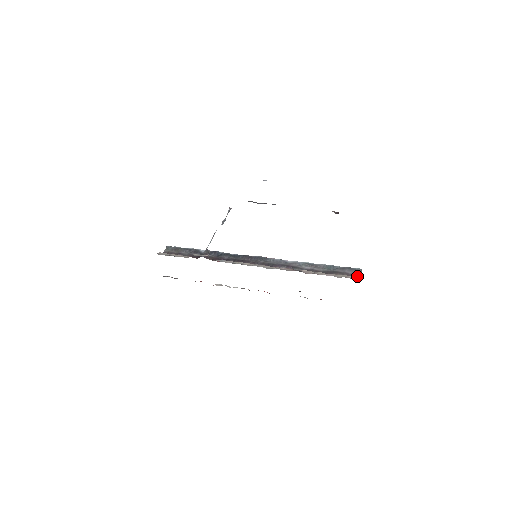
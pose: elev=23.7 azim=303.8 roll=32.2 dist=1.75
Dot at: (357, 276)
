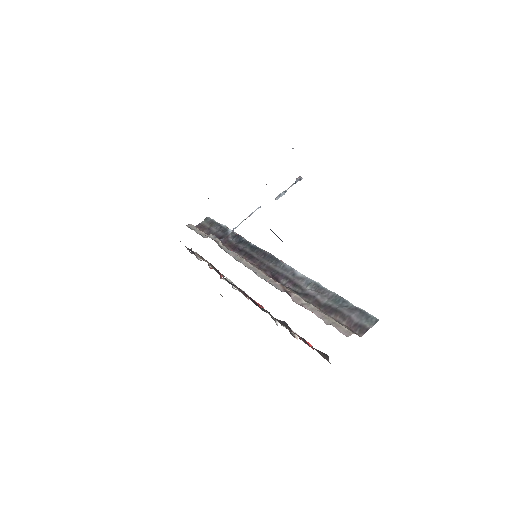
Dot at: (360, 330)
